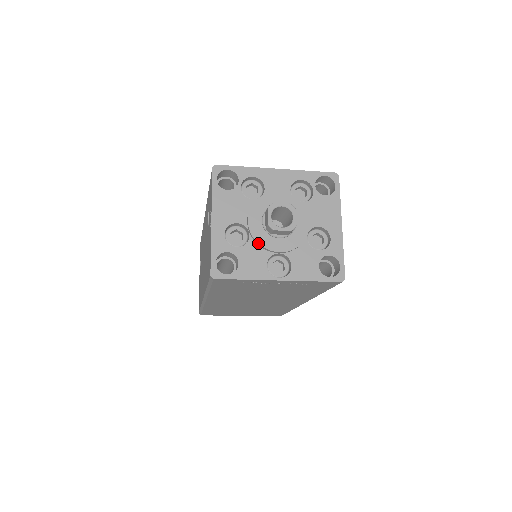
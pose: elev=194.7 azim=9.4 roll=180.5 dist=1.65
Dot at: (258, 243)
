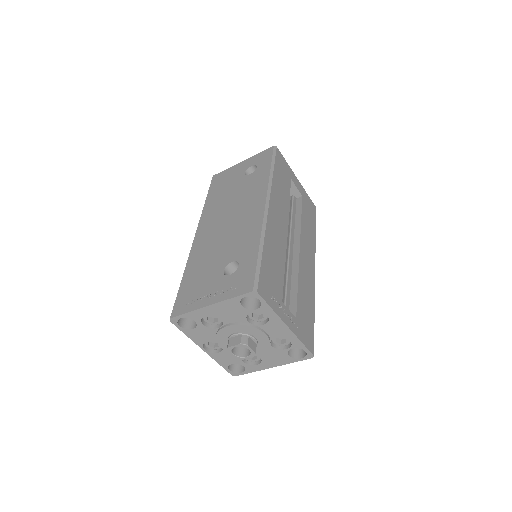
Dot at: (216, 336)
